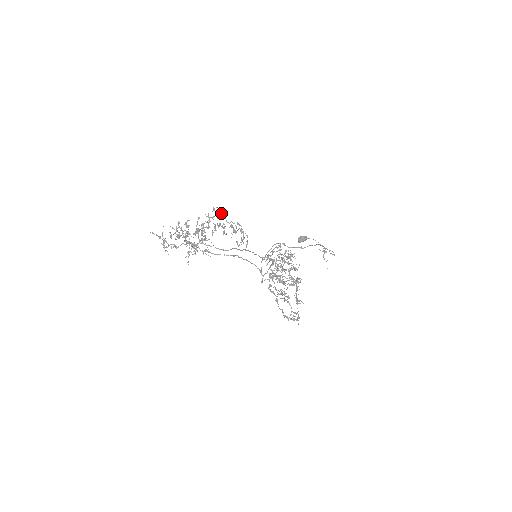
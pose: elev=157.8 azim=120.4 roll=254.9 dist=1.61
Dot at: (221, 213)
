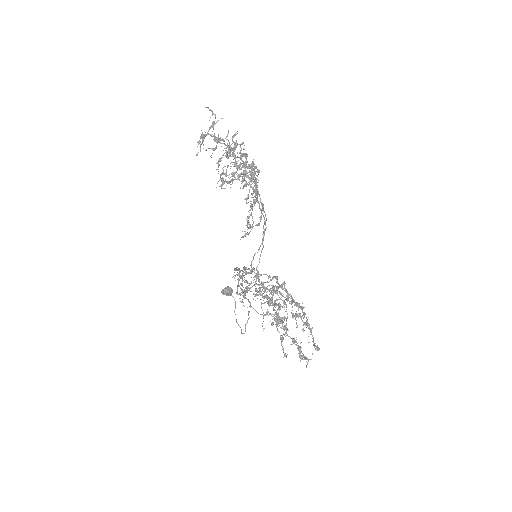
Dot at: occluded
